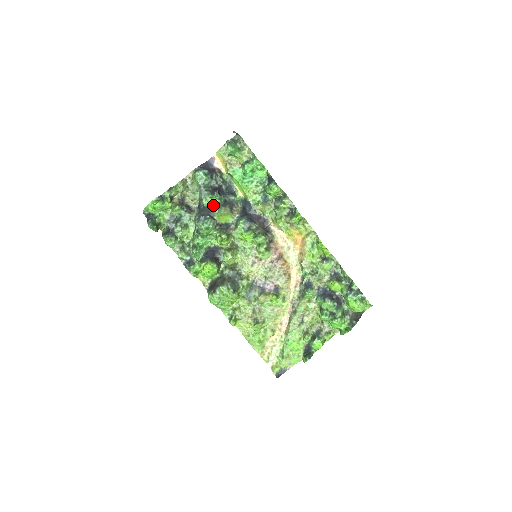
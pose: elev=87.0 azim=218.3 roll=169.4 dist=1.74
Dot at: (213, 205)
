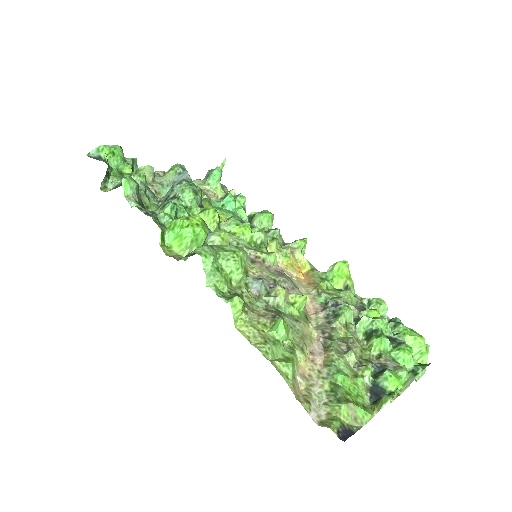
Dot at: occluded
